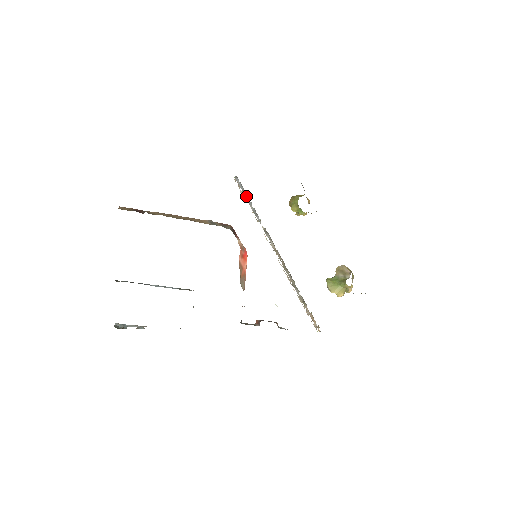
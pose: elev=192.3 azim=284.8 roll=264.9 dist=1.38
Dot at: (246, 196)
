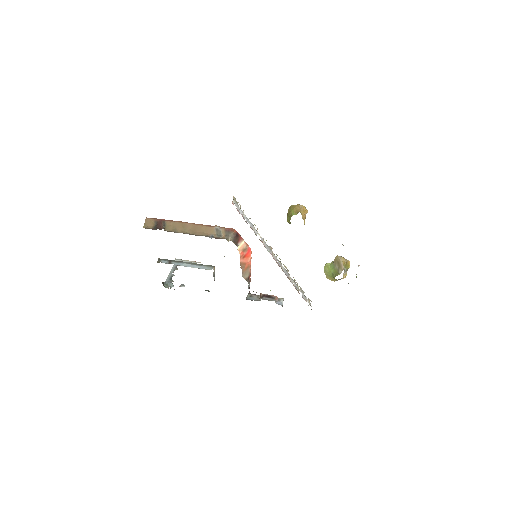
Dot at: (242, 215)
